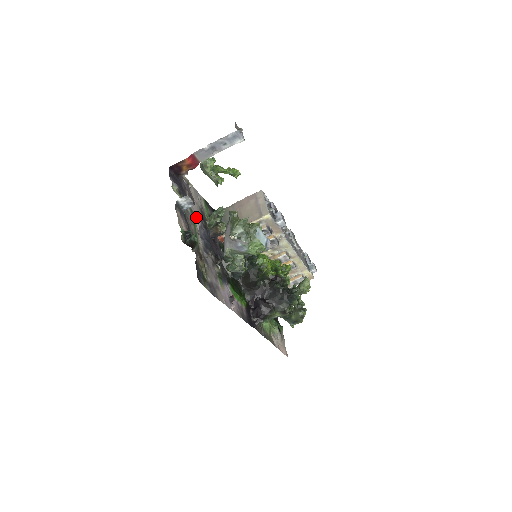
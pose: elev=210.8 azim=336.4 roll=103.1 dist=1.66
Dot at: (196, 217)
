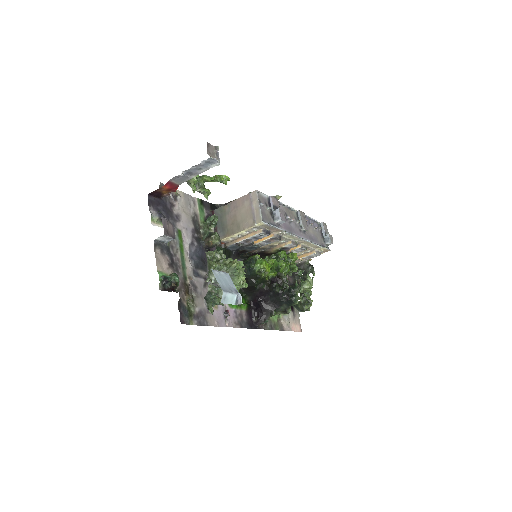
Dot at: (185, 235)
